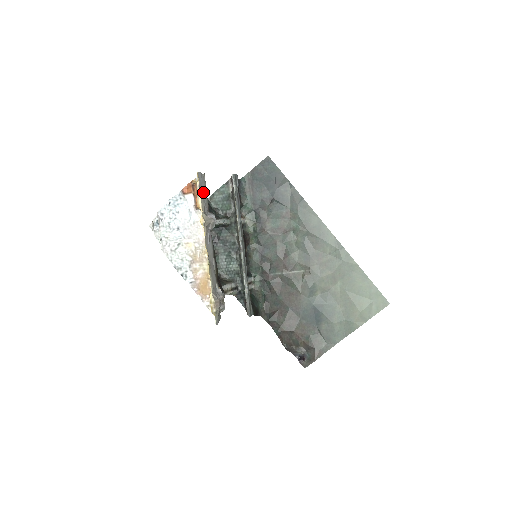
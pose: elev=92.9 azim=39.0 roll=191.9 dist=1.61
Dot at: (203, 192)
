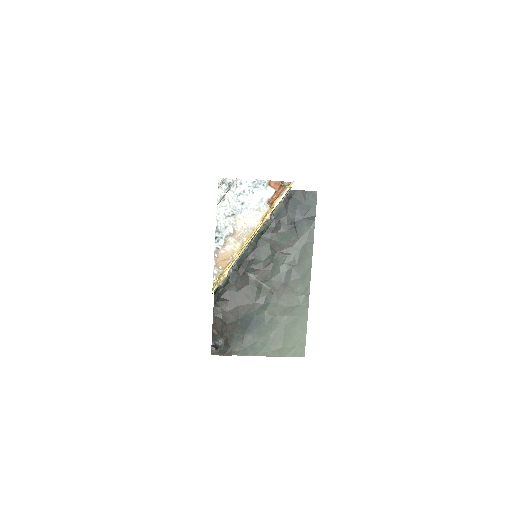
Dot at: occluded
